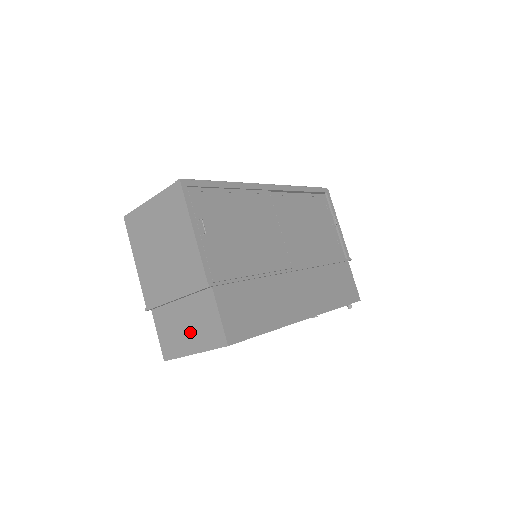
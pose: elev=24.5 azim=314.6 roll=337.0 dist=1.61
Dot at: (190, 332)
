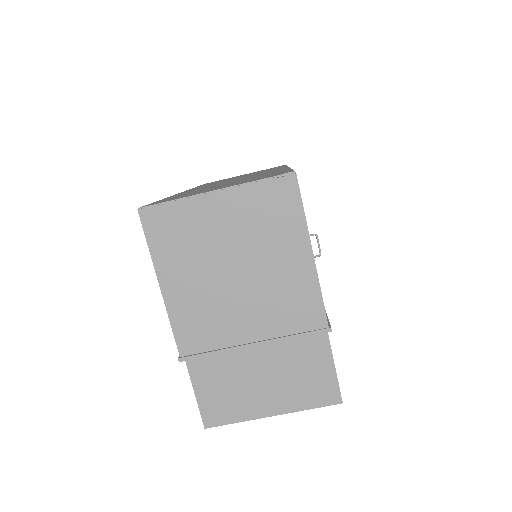
Dot at: (270, 388)
